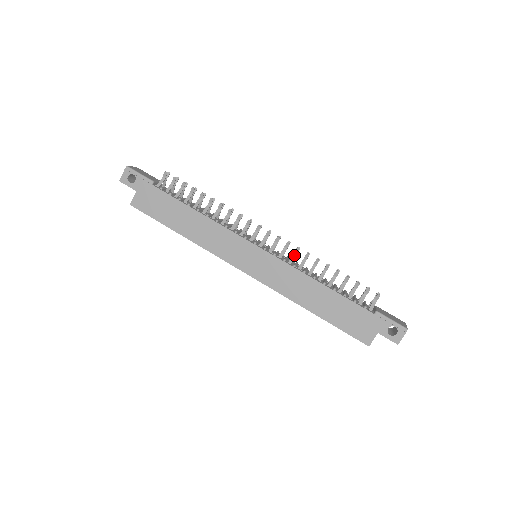
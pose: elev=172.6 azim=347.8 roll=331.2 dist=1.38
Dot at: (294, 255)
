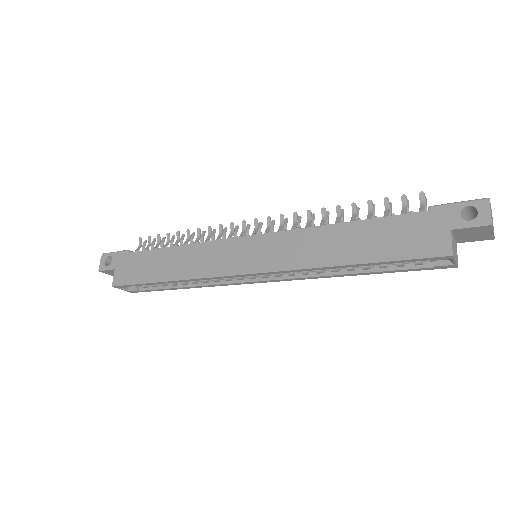
Dot at: (295, 223)
